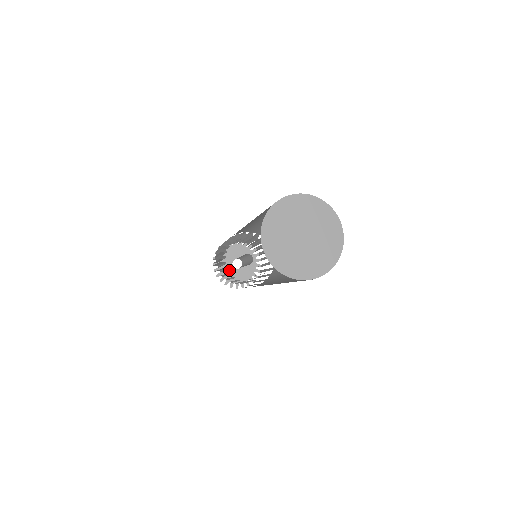
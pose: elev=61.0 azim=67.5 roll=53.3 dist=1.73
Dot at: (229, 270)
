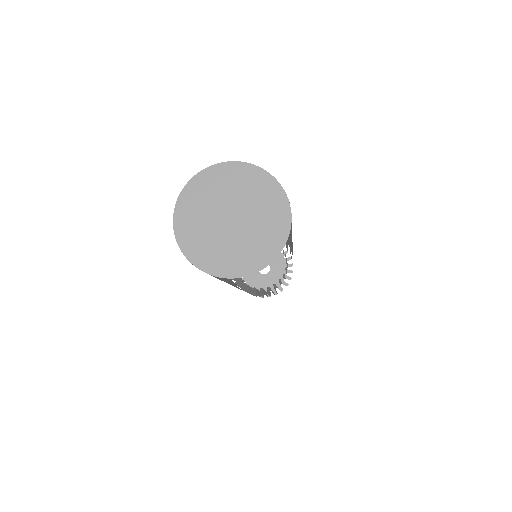
Dot at: (259, 280)
